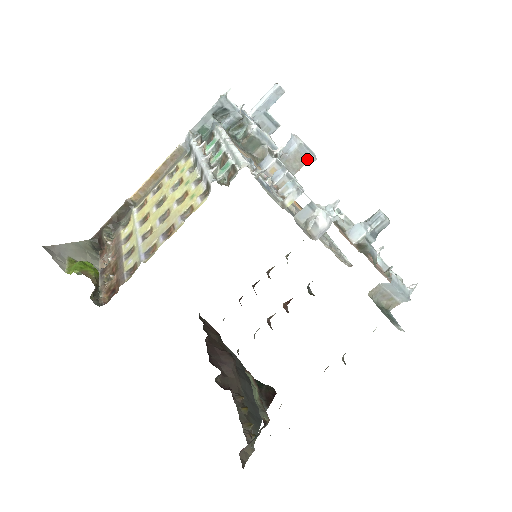
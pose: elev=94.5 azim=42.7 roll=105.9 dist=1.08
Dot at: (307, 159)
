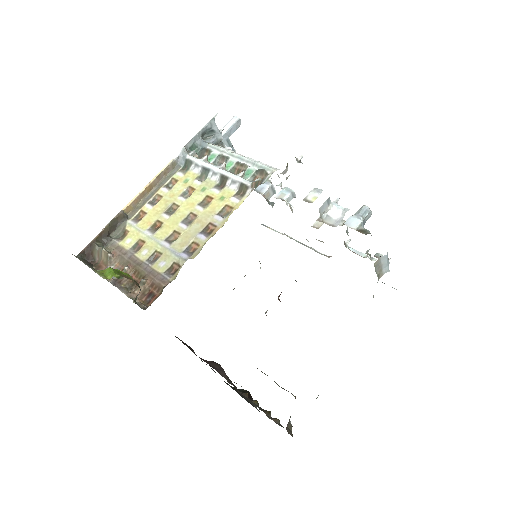
Dot at: occluded
